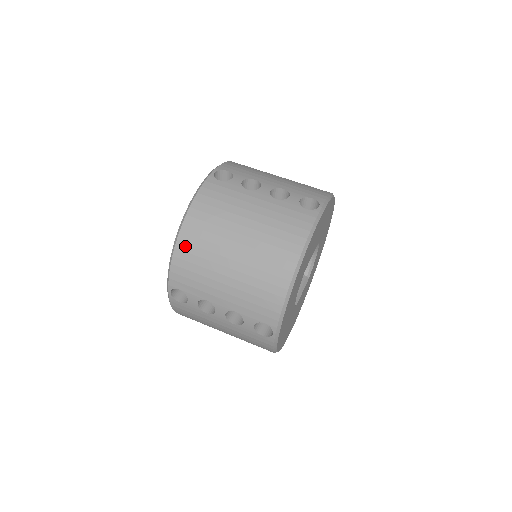
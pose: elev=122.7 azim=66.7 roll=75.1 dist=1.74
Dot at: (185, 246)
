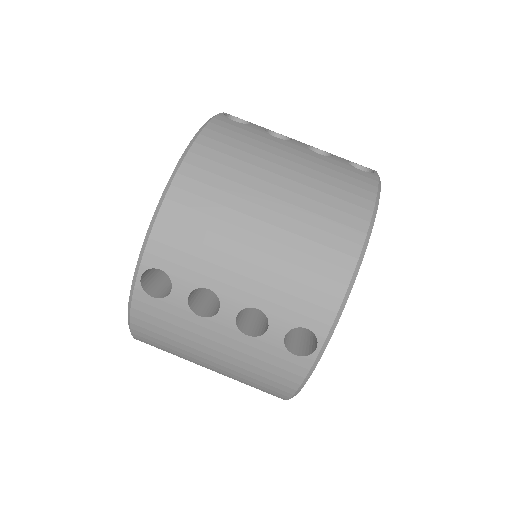
Dot at: occluded
